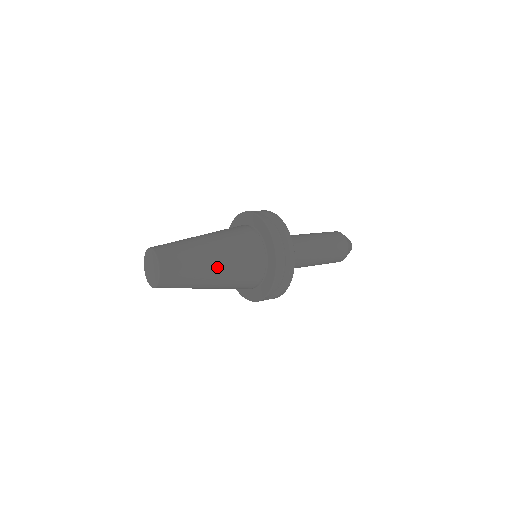
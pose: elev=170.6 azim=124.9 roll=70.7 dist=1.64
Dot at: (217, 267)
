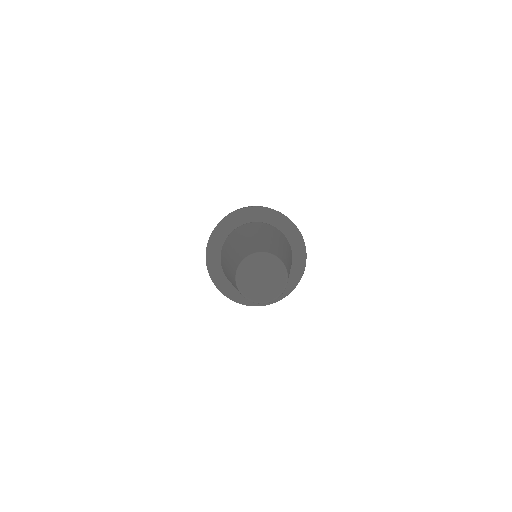
Dot at: occluded
